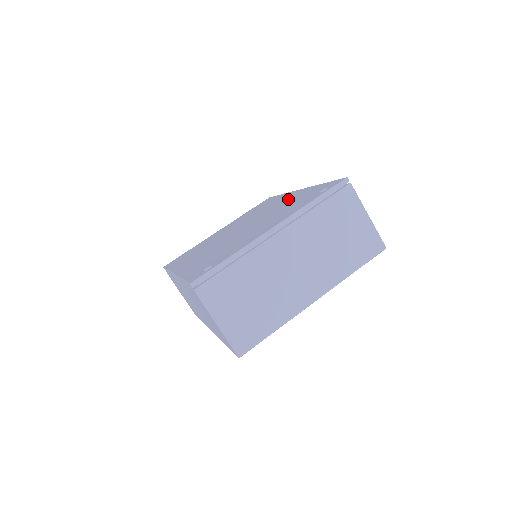
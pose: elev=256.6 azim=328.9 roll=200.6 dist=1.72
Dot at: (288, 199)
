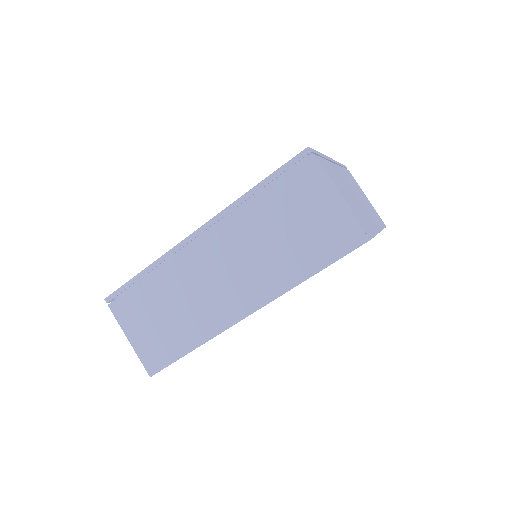
Dot at: occluded
